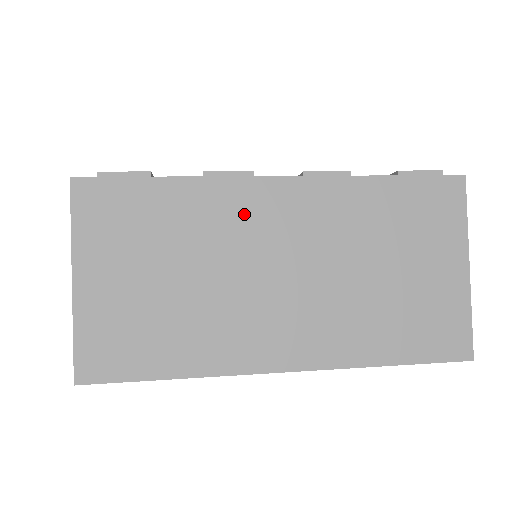
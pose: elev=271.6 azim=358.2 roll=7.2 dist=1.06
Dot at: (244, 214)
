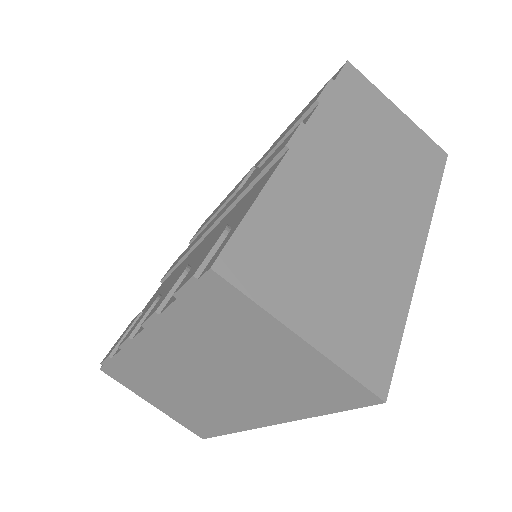
Dot at: (154, 360)
